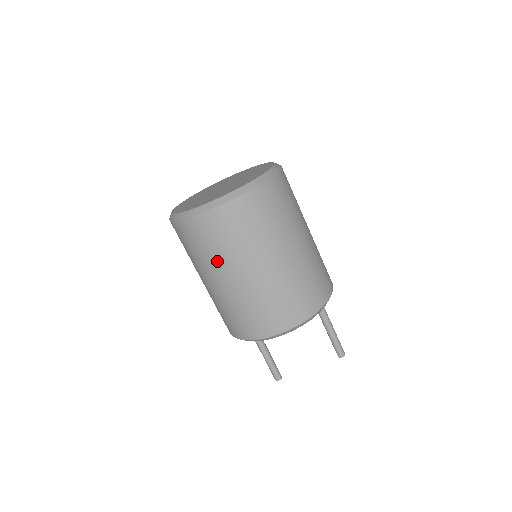
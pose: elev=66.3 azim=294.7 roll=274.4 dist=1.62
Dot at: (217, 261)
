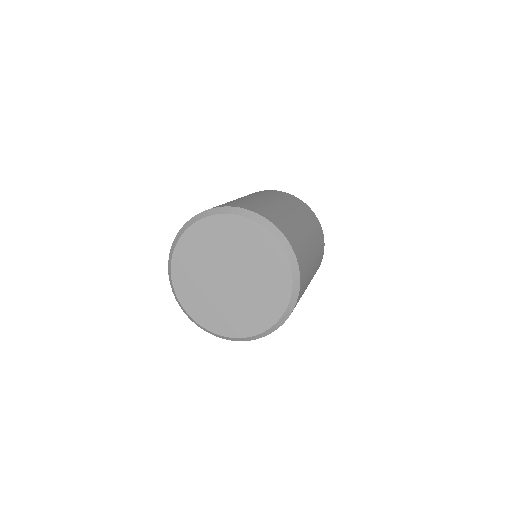
Dot at: occluded
